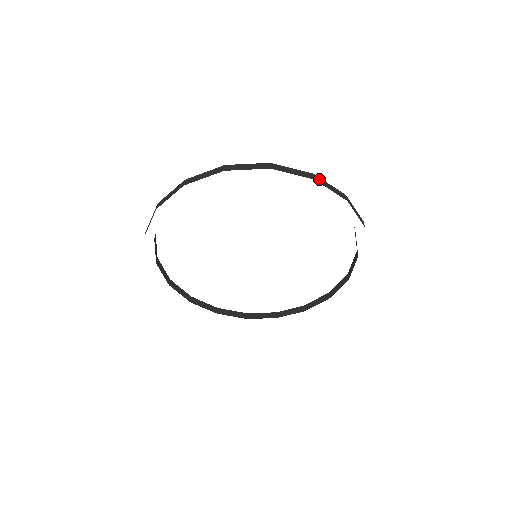
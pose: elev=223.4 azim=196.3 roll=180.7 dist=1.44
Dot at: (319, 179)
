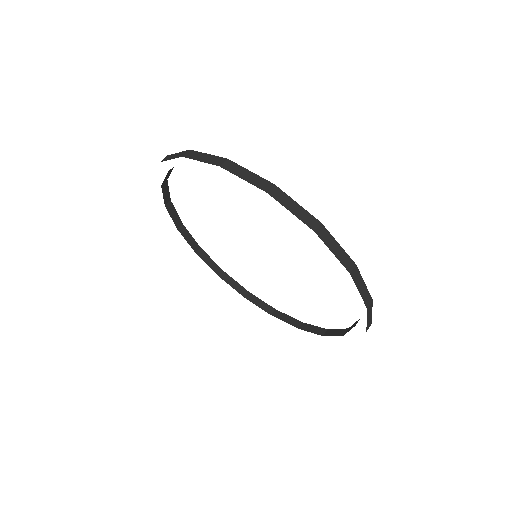
Dot at: (357, 273)
